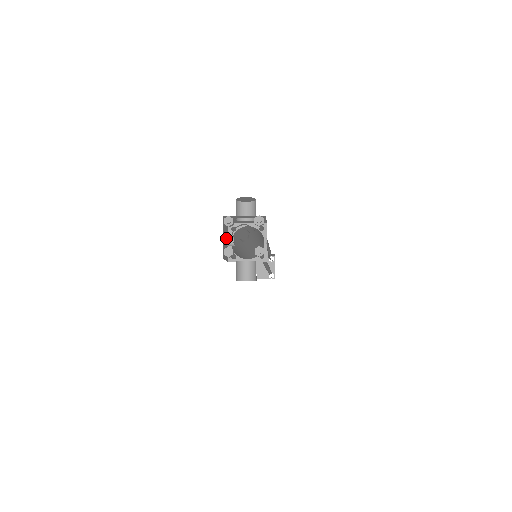
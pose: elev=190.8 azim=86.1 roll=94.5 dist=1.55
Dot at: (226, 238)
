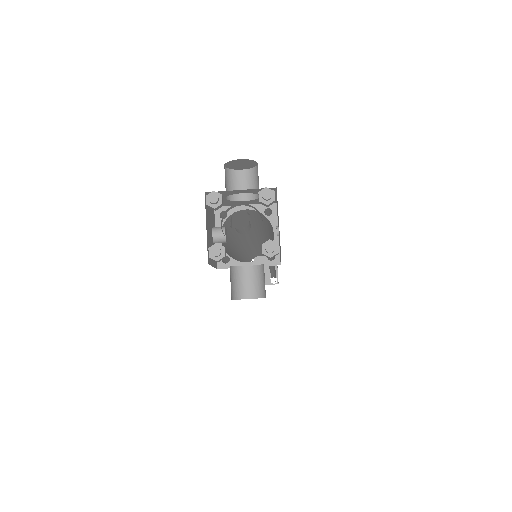
Dot at: (212, 230)
